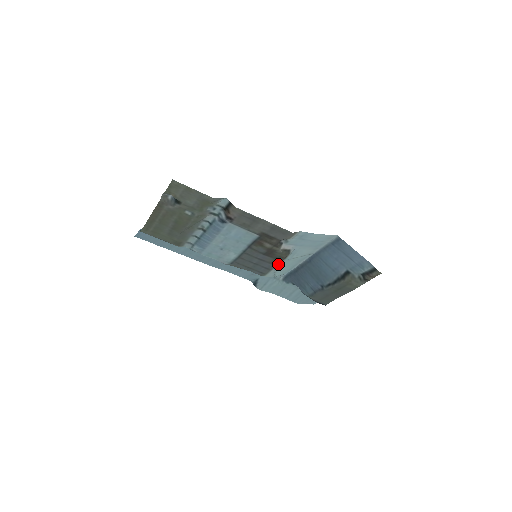
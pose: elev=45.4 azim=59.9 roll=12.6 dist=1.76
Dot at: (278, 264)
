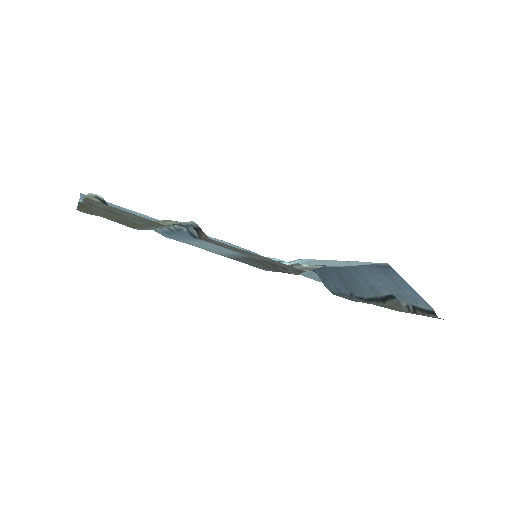
Dot at: occluded
